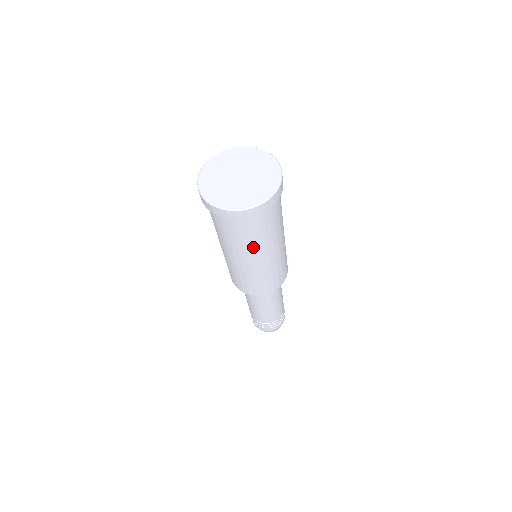
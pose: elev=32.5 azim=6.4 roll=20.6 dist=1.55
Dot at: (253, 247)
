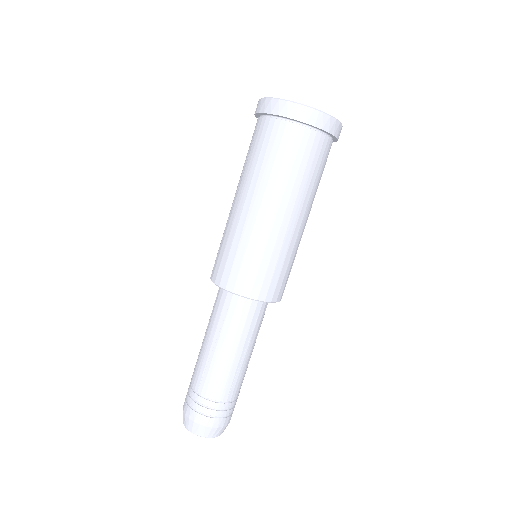
Dot at: (254, 175)
